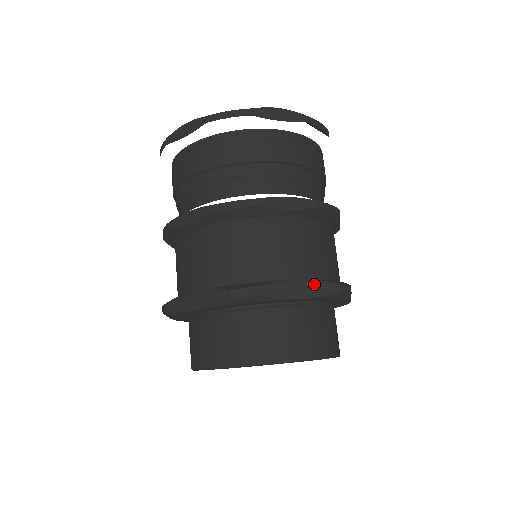
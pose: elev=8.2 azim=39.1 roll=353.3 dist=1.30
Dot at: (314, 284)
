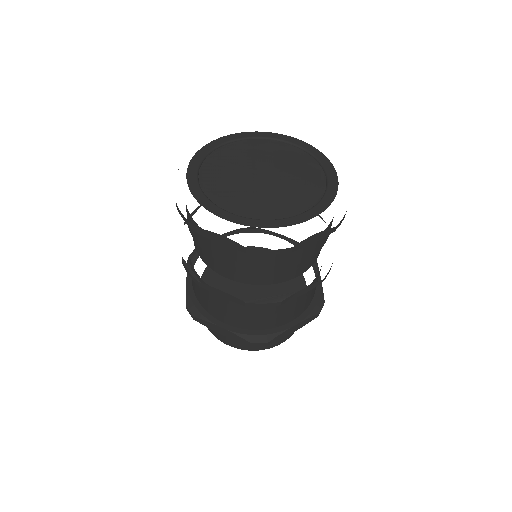
Dot at: (232, 334)
